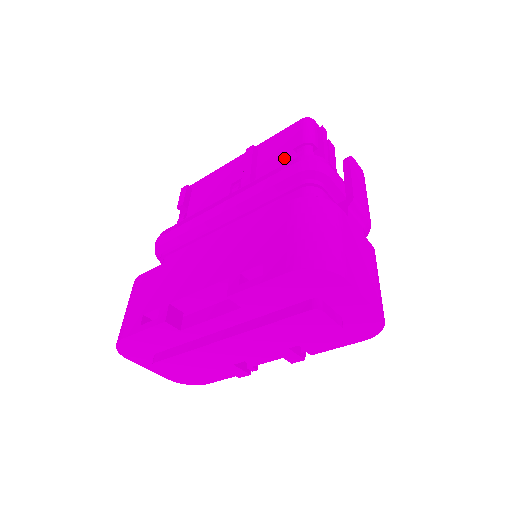
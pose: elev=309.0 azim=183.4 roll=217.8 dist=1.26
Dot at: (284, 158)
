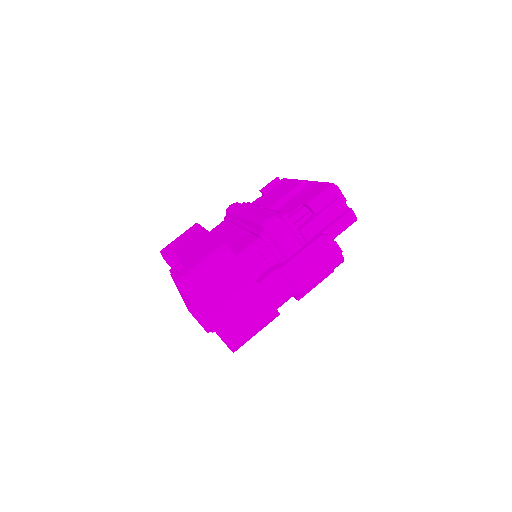
Dot at: (294, 206)
